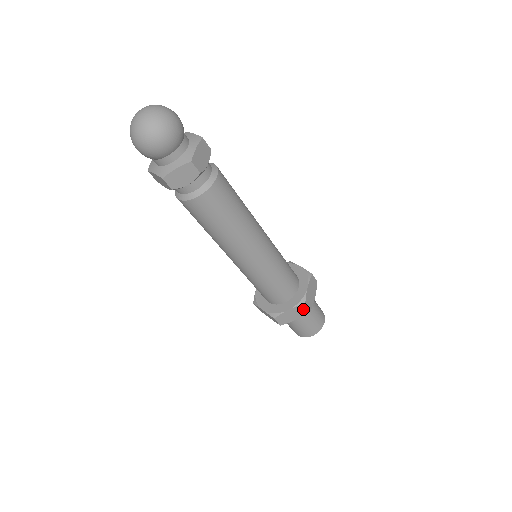
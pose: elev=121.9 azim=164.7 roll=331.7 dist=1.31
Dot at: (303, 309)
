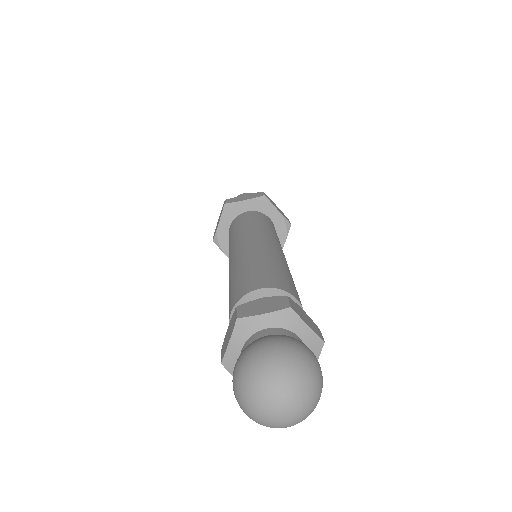
Dot at: occluded
